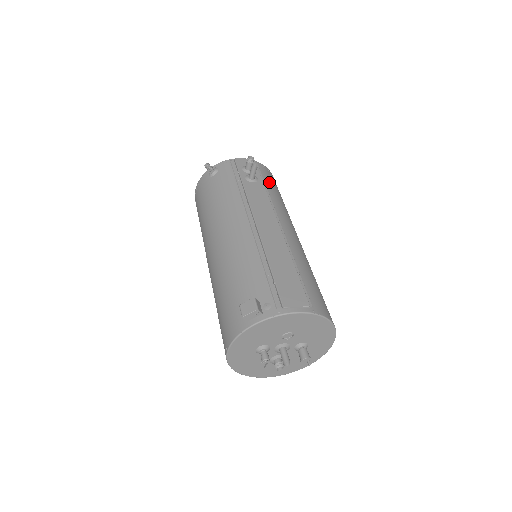
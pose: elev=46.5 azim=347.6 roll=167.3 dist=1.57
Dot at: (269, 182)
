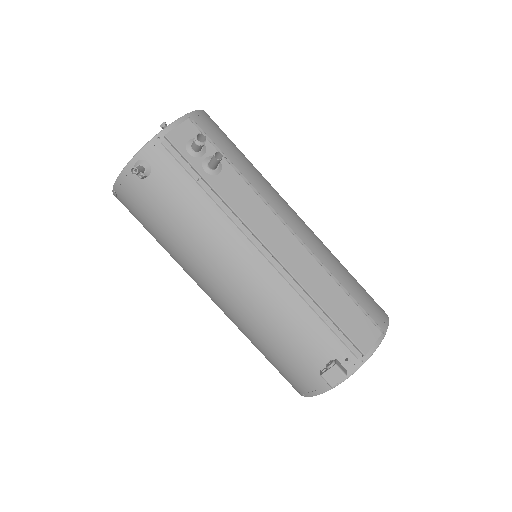
Dot at: (226, 147)
